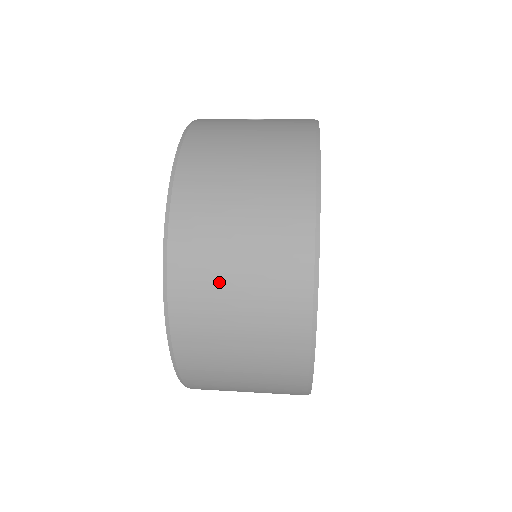
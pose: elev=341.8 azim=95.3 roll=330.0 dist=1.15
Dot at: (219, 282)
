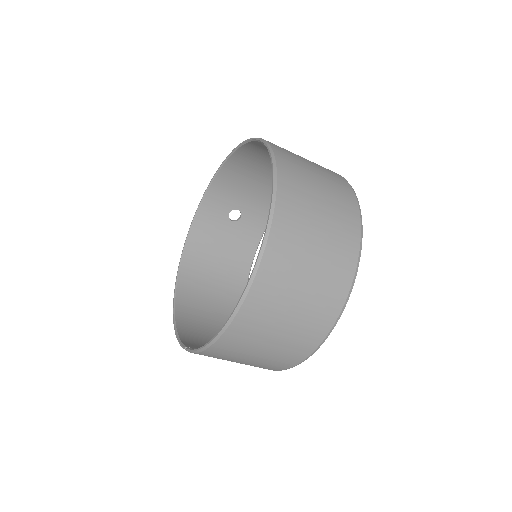
Dot at: occluded
